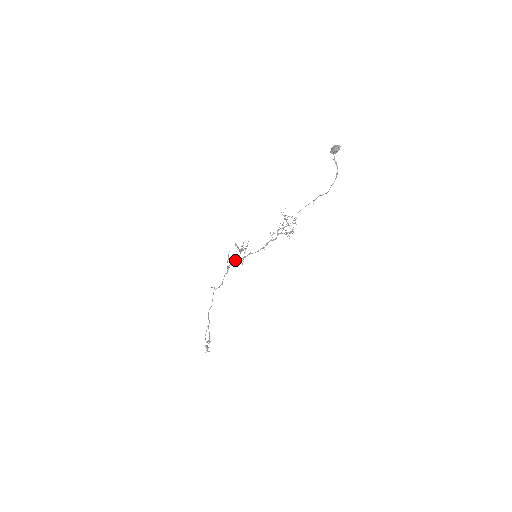
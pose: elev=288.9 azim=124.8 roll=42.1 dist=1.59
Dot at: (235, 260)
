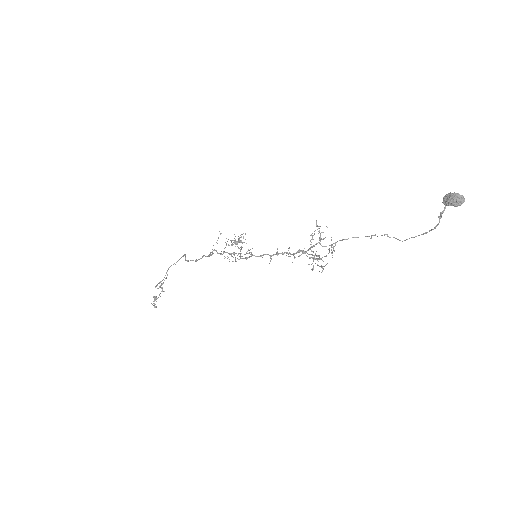
Dot at: (224, 258)
